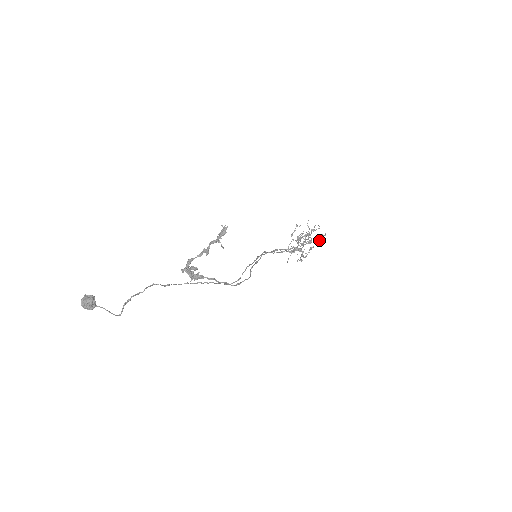
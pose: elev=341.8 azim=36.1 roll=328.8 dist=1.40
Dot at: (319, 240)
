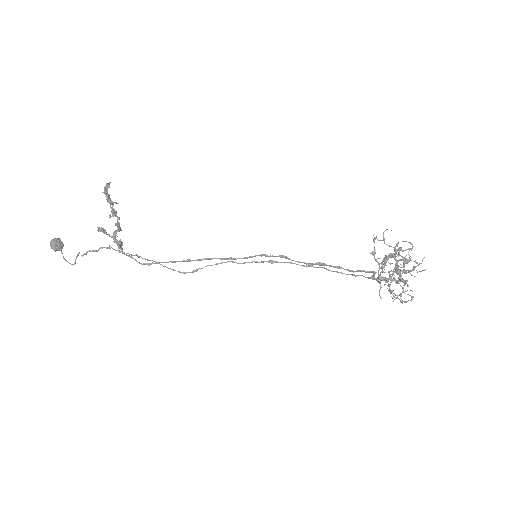
Dot at: occluded
